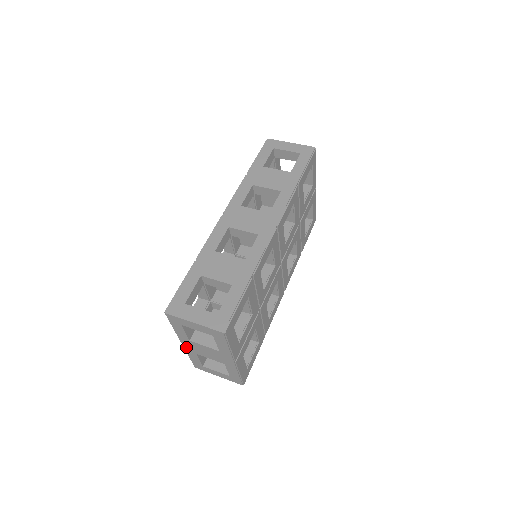
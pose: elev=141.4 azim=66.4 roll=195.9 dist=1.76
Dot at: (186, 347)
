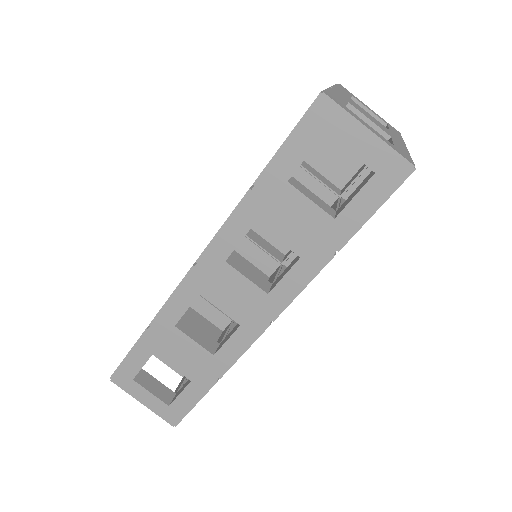
Dot at: occluded
